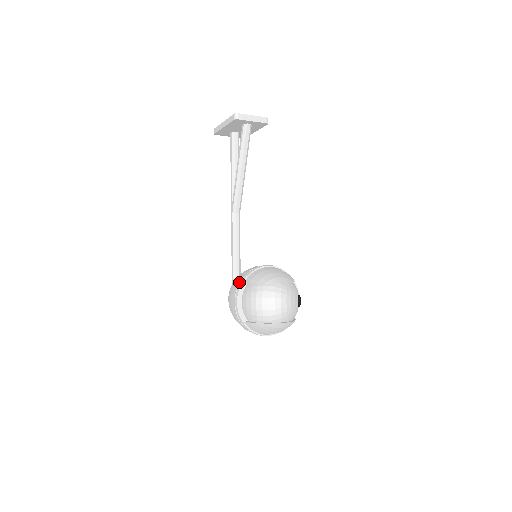
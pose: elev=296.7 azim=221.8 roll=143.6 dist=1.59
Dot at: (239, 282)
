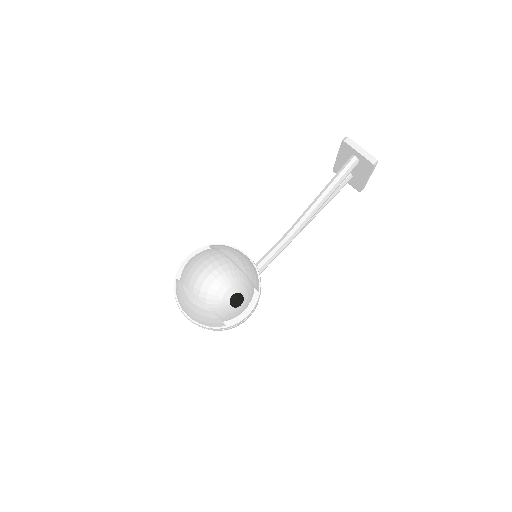
Dot at: (208, 245)
